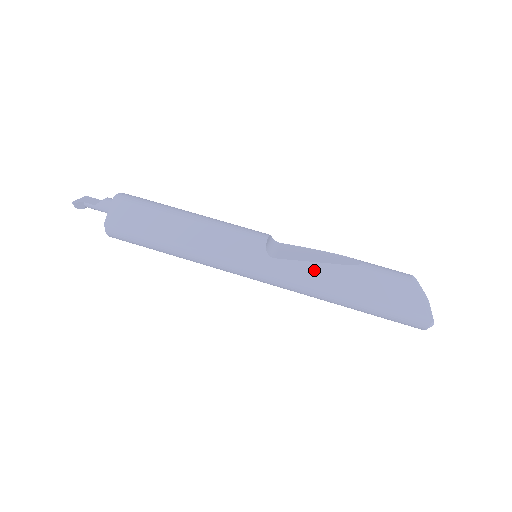
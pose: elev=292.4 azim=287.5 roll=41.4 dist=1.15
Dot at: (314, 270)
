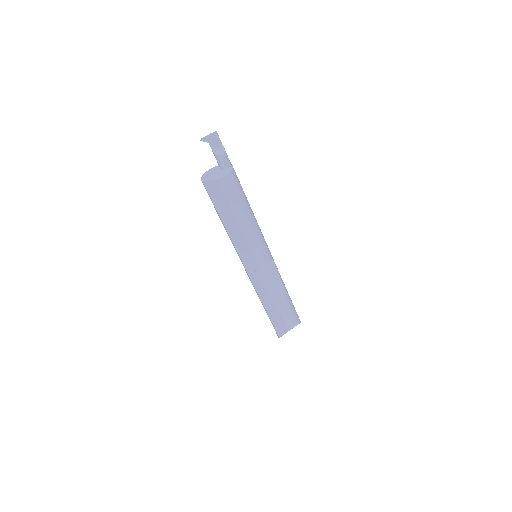
Dot at: (263, 293)
